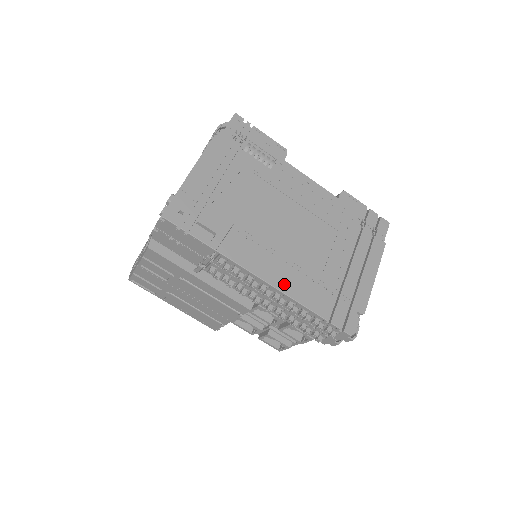
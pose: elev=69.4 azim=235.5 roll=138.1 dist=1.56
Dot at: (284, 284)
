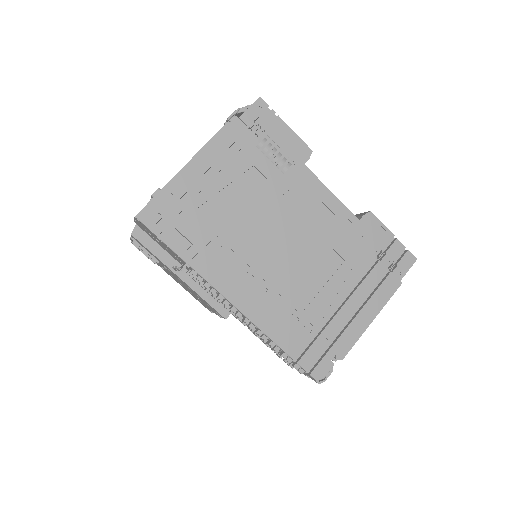
Dot at: (256, 312)
